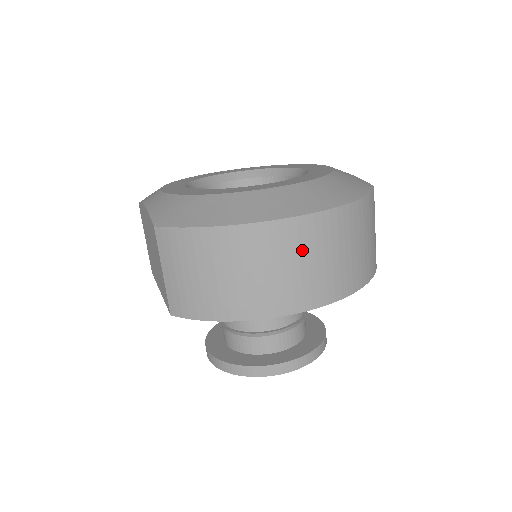
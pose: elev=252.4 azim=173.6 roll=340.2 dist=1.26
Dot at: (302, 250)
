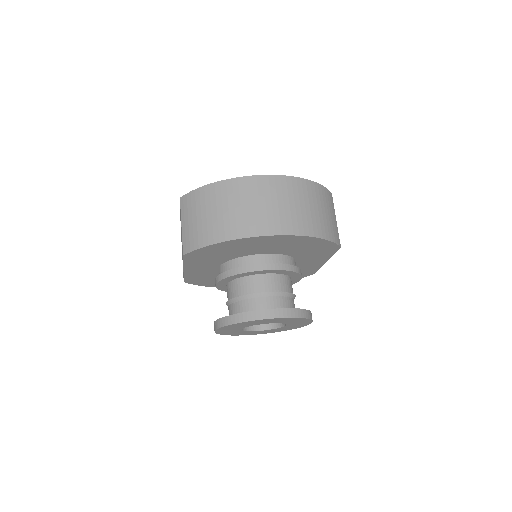
Dot at: (267, 195)
